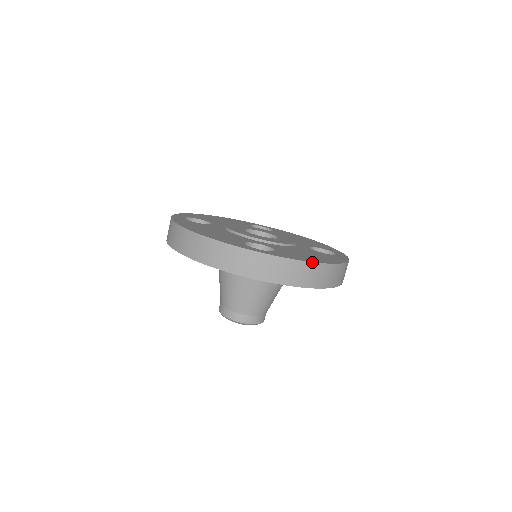
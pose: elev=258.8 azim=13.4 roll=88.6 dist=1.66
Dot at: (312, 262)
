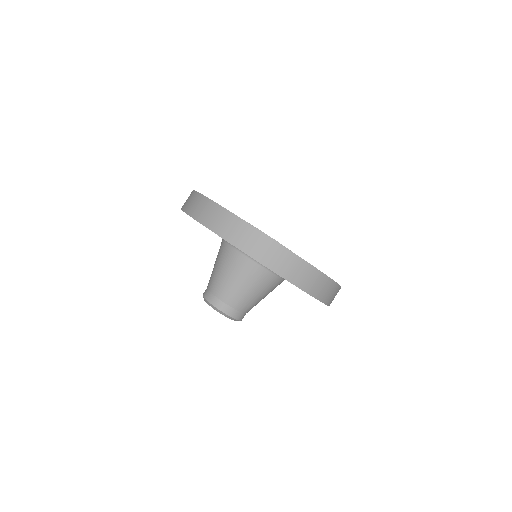
Dot at: occluded
